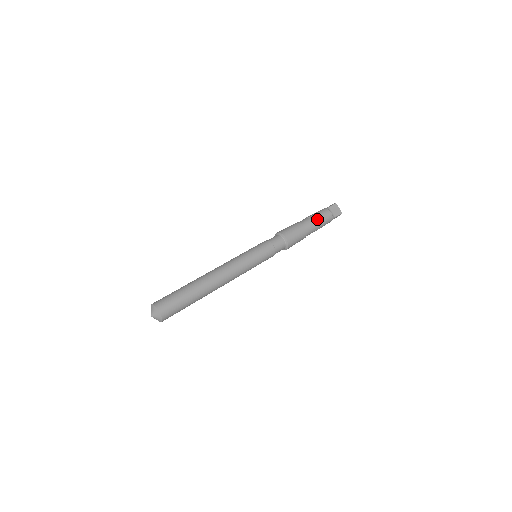
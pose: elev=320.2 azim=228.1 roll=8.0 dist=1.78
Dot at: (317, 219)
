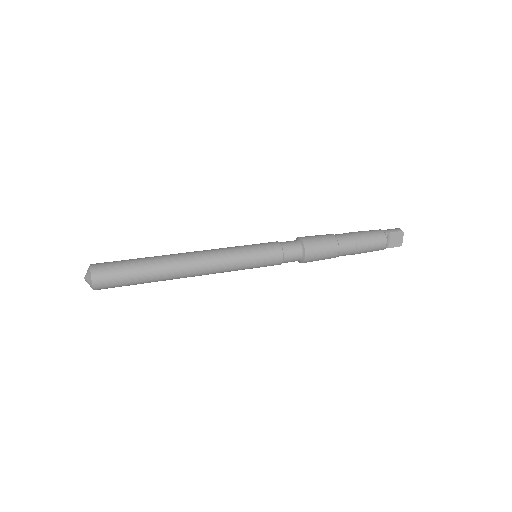
Dot at: (362, 245)
